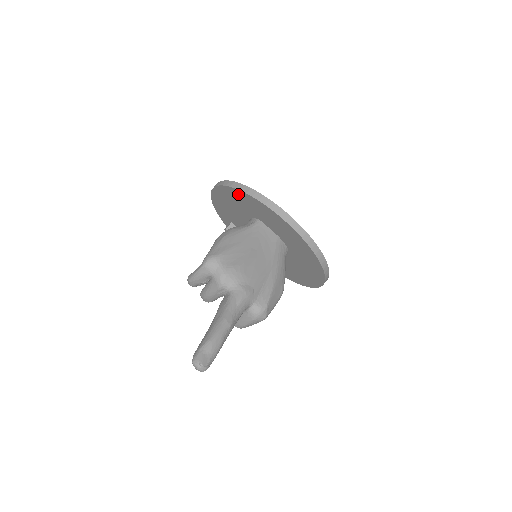
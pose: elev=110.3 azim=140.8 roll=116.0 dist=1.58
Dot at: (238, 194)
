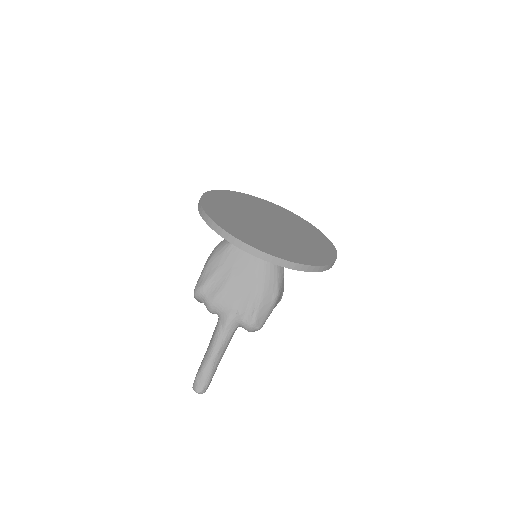
Dot at: occluded
